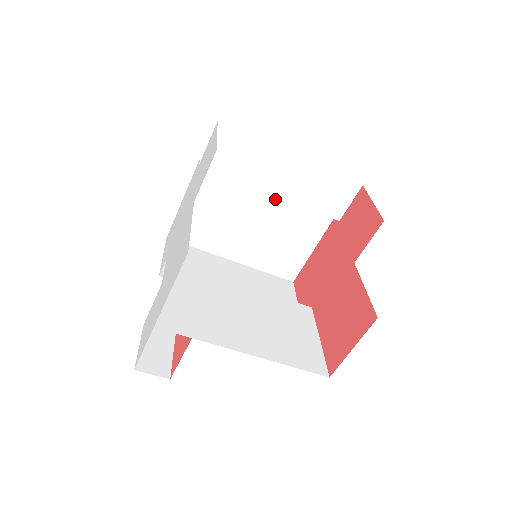
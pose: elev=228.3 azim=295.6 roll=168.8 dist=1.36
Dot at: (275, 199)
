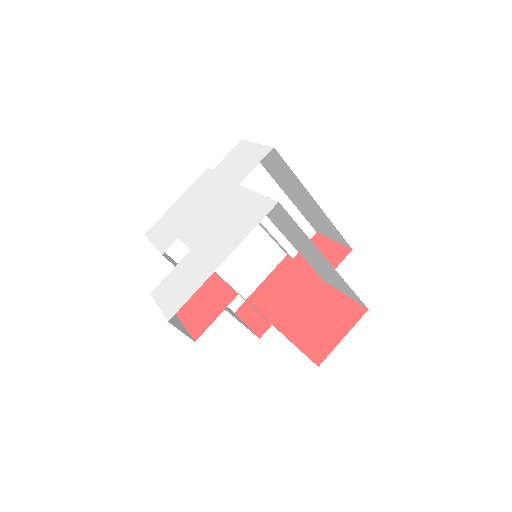
Dot at: occluded
